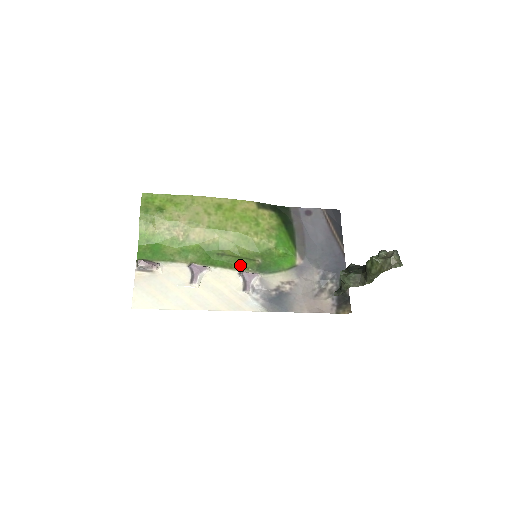
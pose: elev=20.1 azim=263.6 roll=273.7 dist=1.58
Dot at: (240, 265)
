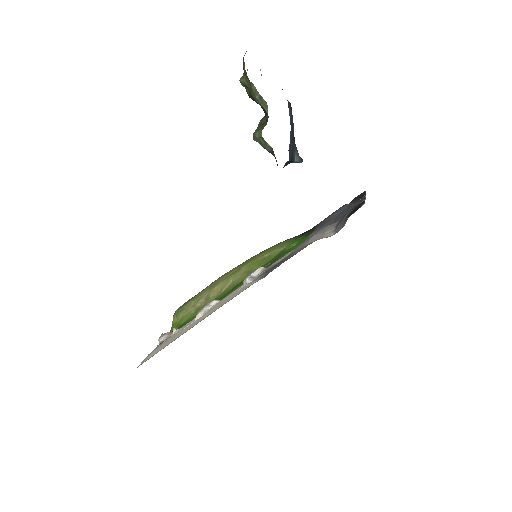
Dot at: occluded
